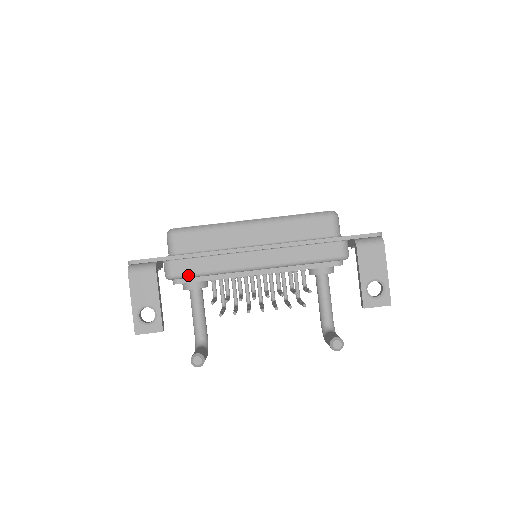
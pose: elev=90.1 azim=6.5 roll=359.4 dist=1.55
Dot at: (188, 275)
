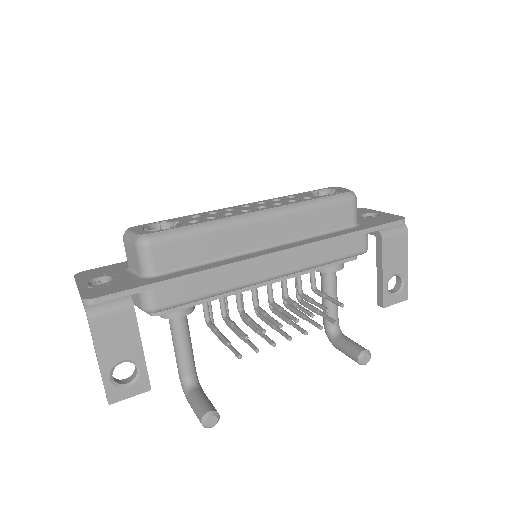
Dot at: (180, 304)
